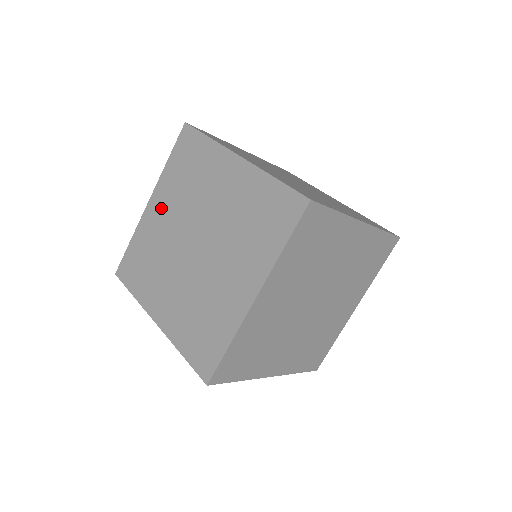
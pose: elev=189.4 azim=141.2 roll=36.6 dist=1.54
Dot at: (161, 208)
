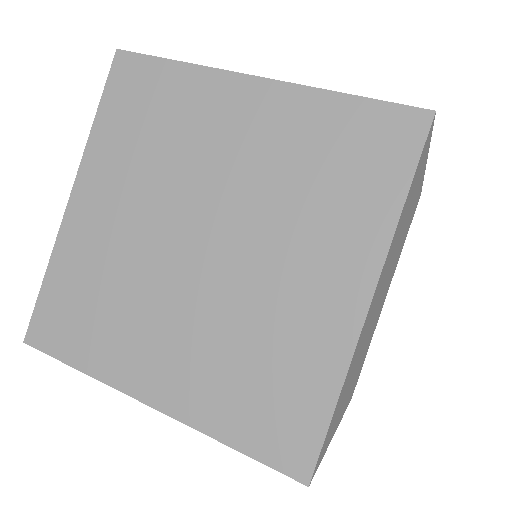
Dot at: (103, 201)
